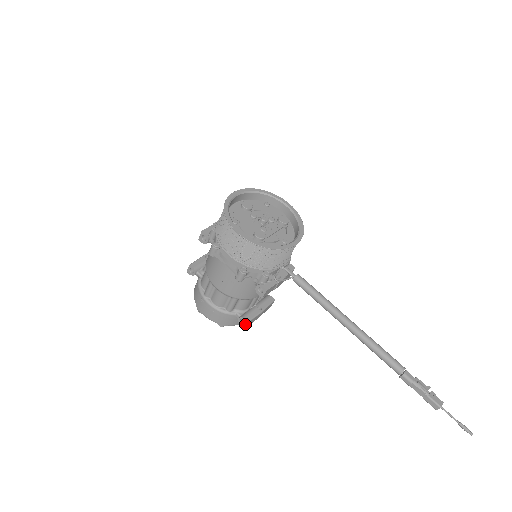
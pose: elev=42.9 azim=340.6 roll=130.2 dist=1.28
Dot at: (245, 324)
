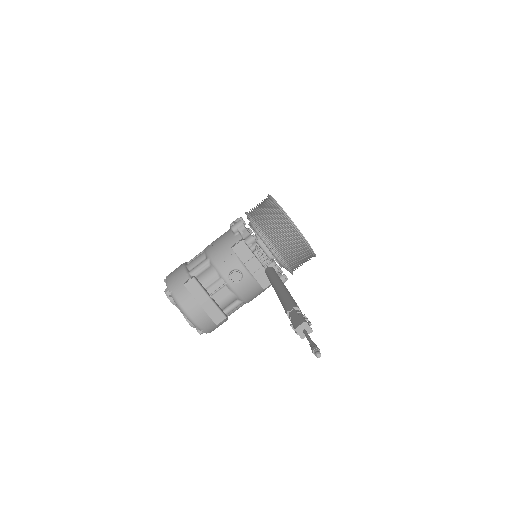
Dot at: (190, 280)
